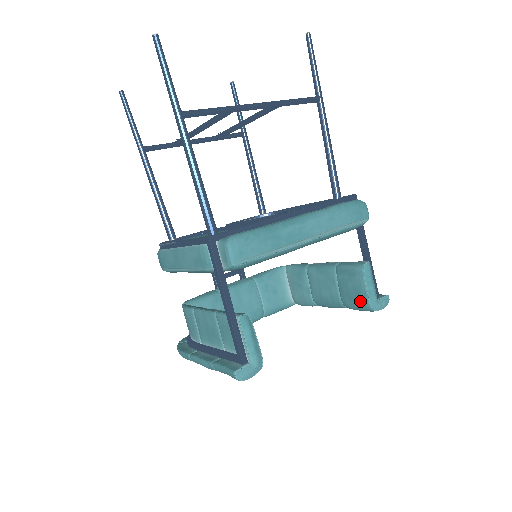
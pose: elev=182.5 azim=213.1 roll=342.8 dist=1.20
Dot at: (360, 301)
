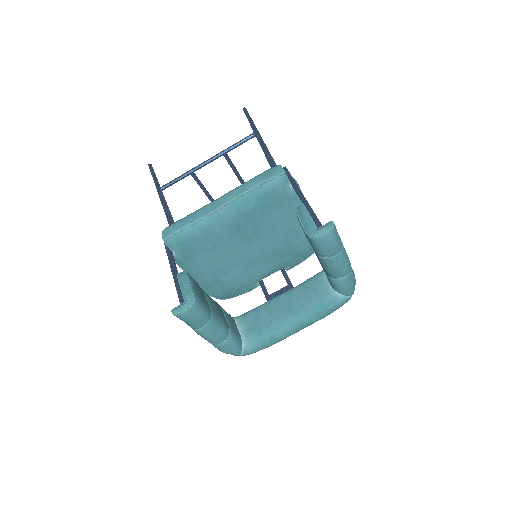
Dot at: occluded
